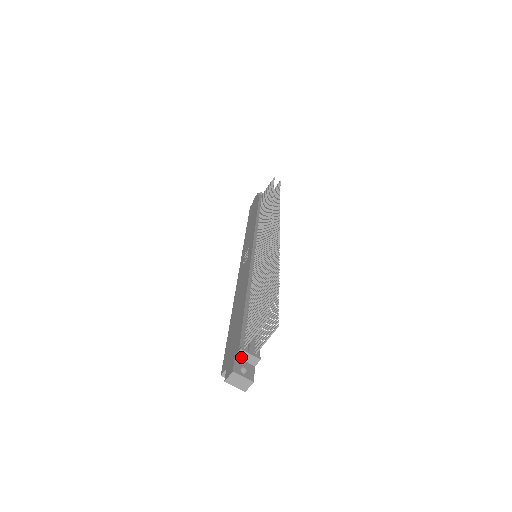
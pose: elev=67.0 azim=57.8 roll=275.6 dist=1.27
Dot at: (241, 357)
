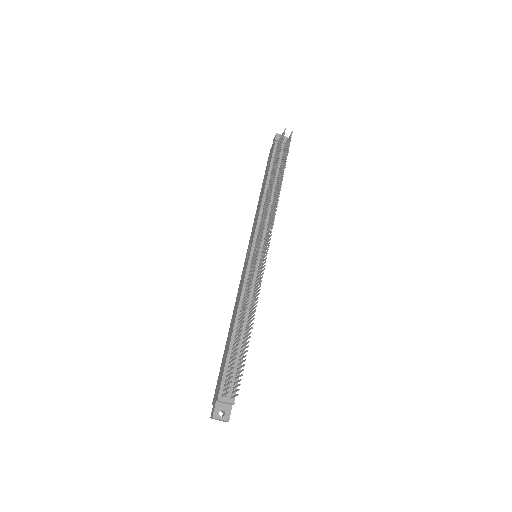
Dot at: (220, 402)
